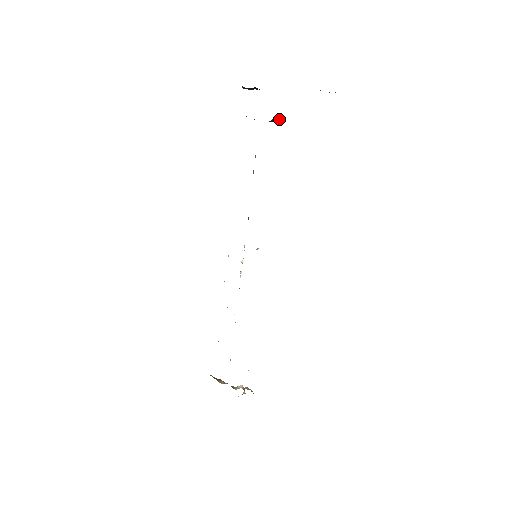
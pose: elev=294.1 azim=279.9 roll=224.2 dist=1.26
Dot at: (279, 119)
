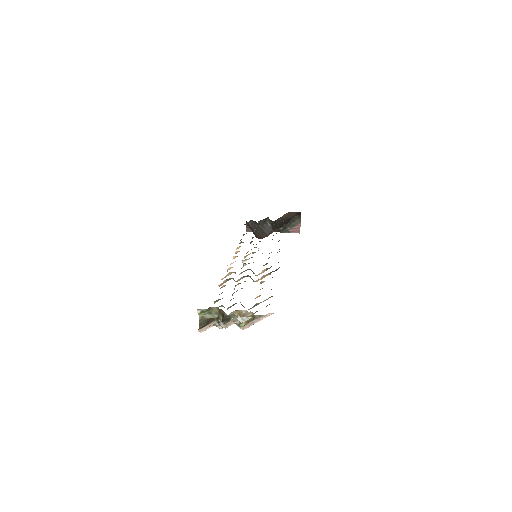
Dot at: (269, 224)
